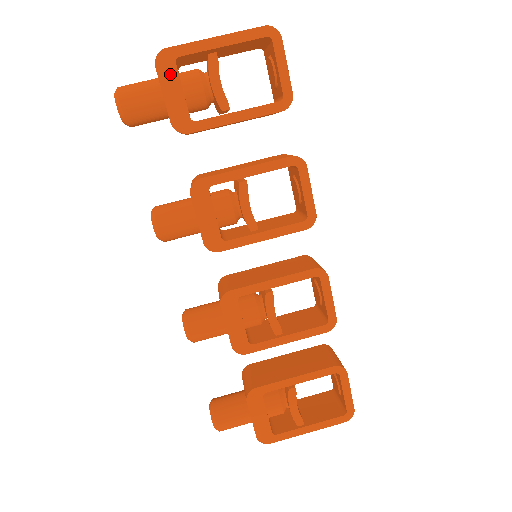
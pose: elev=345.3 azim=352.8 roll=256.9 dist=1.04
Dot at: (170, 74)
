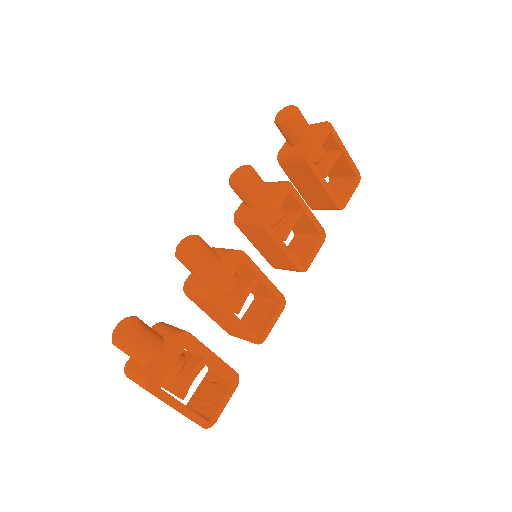
Dot at: (324, 134)
